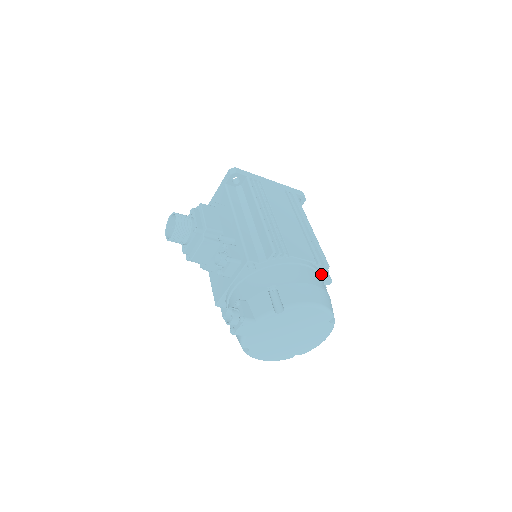
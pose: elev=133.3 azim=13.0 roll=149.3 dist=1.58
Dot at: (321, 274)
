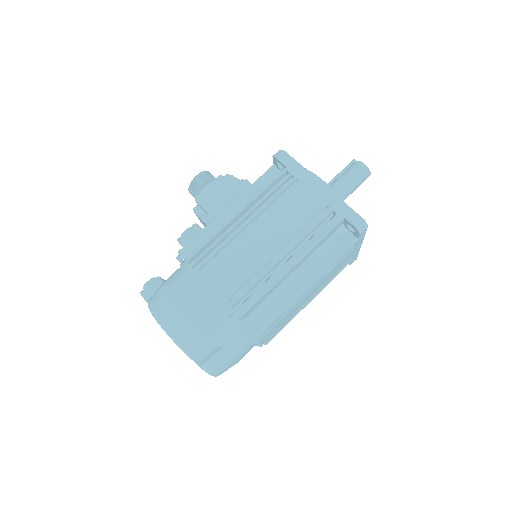
Dot at: (229, 317)
